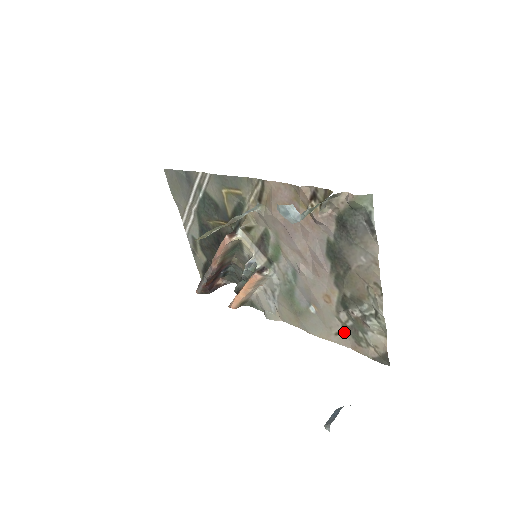
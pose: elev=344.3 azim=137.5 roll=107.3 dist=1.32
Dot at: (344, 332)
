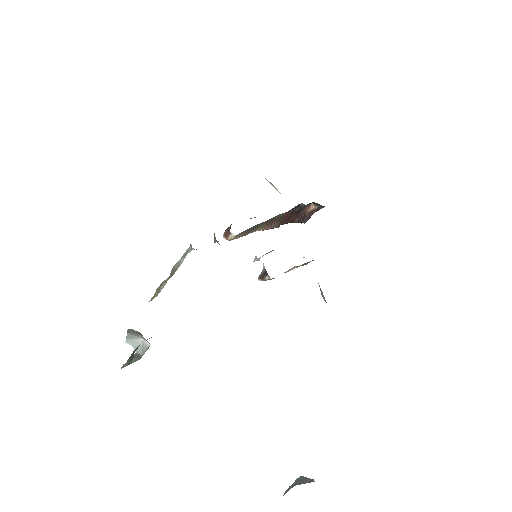
Dot at: occluded
